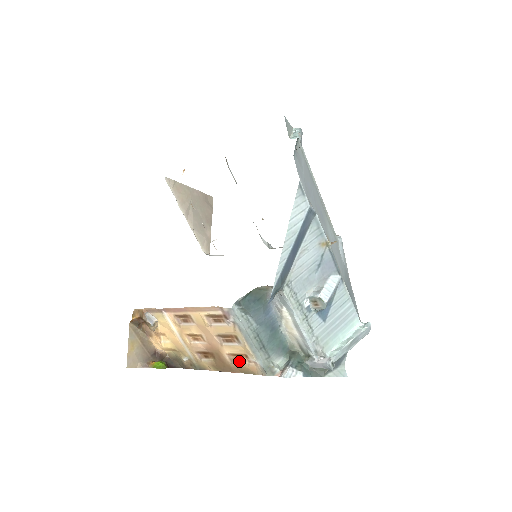
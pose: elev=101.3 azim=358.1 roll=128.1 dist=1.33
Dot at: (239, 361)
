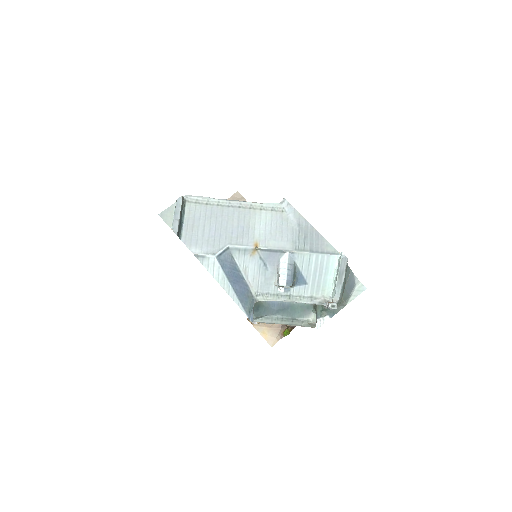
Dot at: occluded
